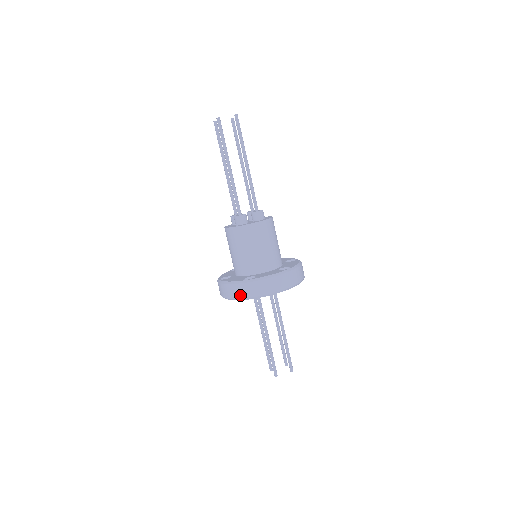
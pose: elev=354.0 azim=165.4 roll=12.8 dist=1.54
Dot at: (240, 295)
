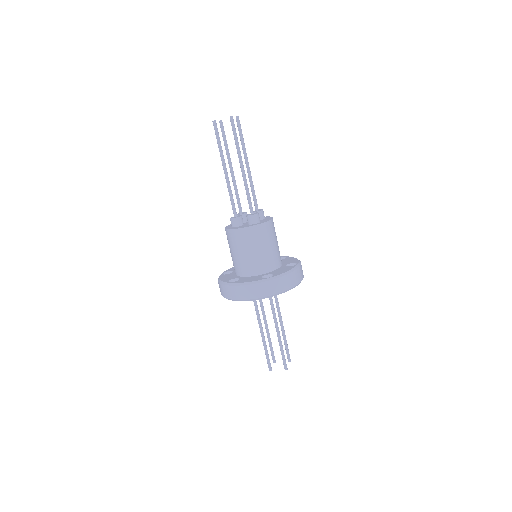
Dot at: (224, 295)
